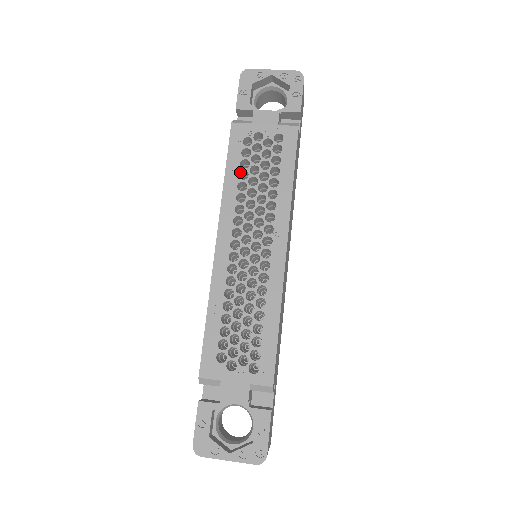
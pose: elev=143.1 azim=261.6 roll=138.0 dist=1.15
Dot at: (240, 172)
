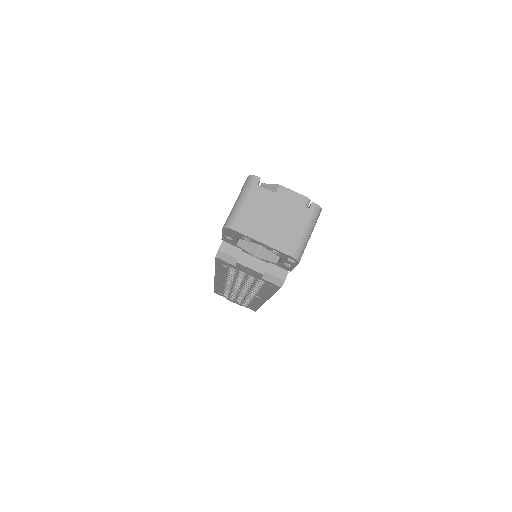
Dot at: (228, 272)
